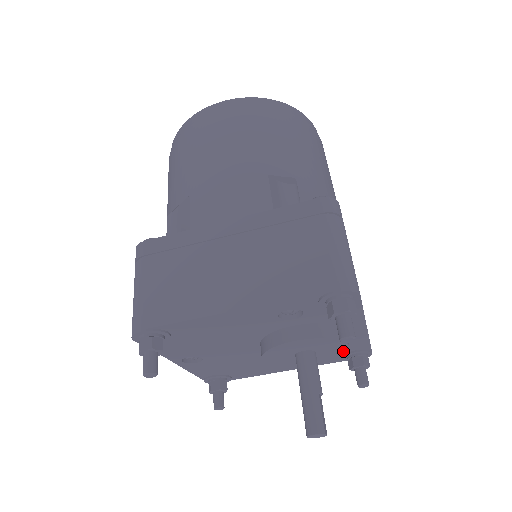
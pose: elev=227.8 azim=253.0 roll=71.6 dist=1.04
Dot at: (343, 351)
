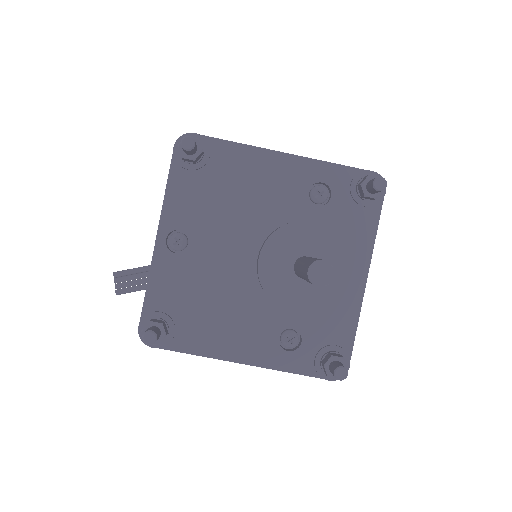
Dot at: (339, 290)
